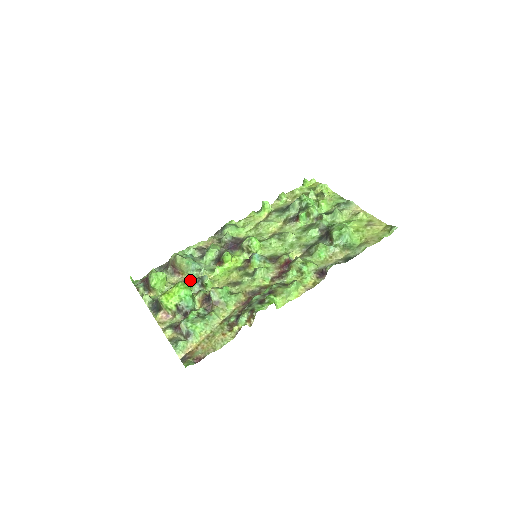
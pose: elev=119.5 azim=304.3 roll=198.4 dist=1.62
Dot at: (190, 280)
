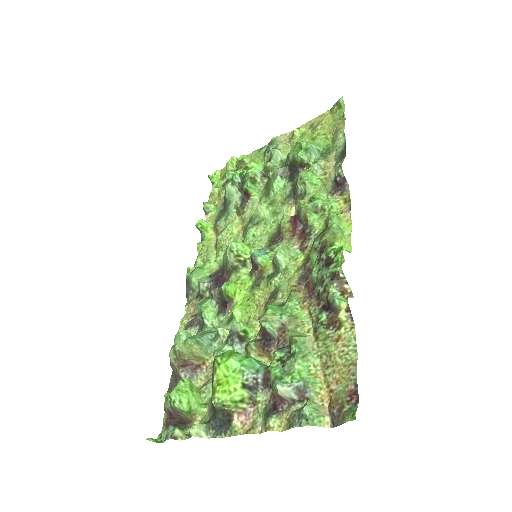
Dot at: (222, 350)
